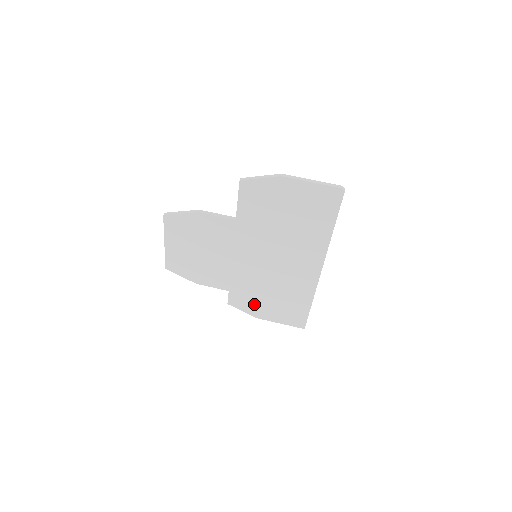
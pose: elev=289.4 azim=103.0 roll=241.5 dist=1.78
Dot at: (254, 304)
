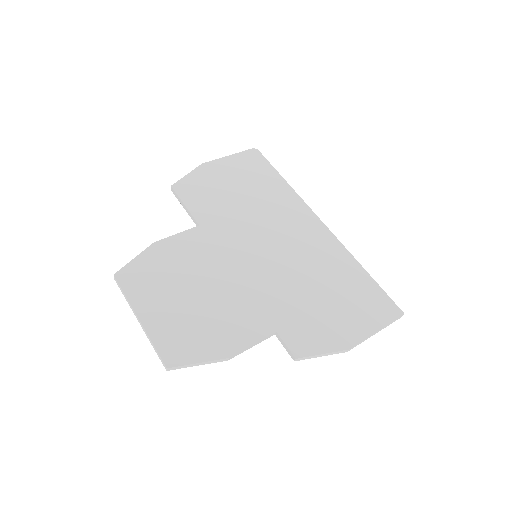
Dot at: (321, 326)
